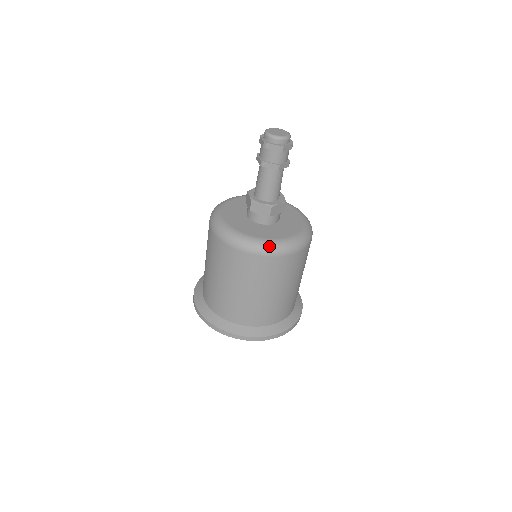
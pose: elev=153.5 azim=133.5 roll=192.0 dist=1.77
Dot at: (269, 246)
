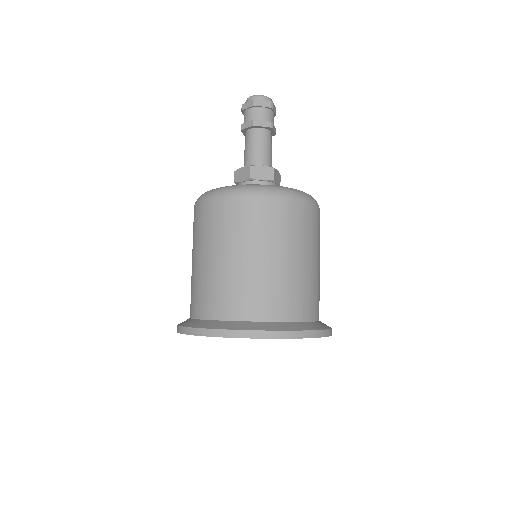
Dot at: (231, 187)
